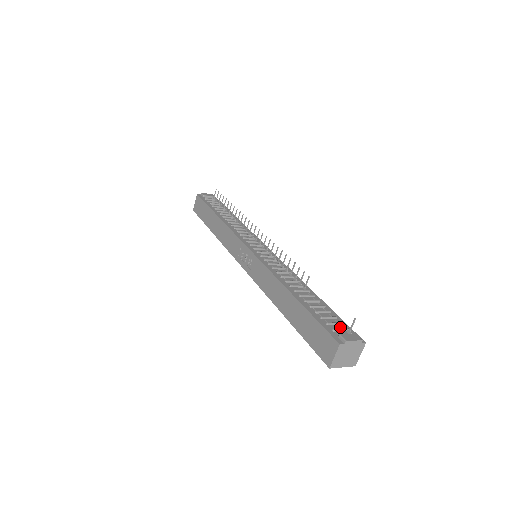
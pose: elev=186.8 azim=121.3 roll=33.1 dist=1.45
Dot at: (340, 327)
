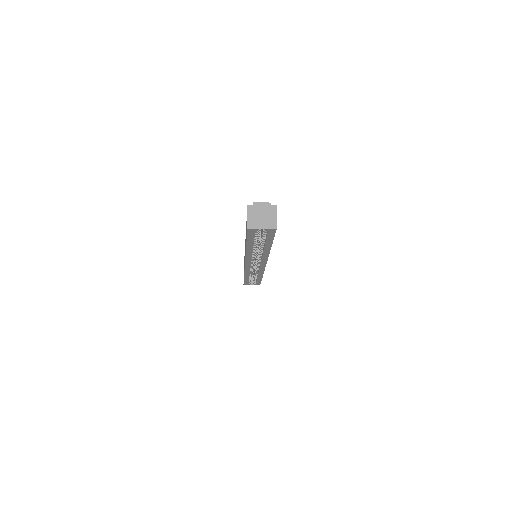
Dot at: occluded
